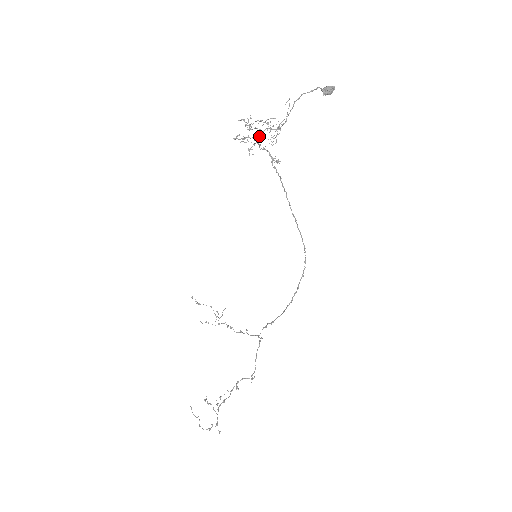
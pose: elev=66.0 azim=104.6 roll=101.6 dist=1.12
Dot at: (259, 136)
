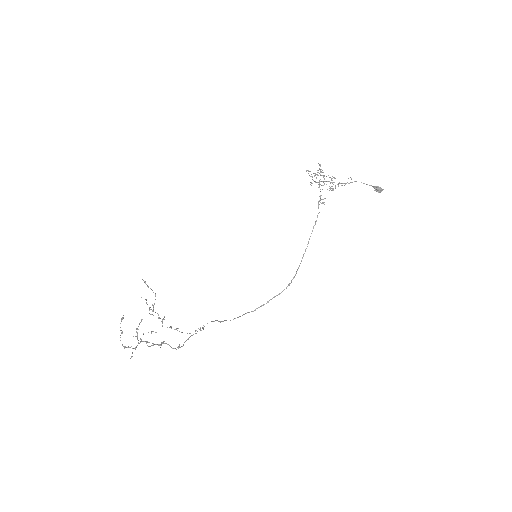
Dot at: (322, 181)
